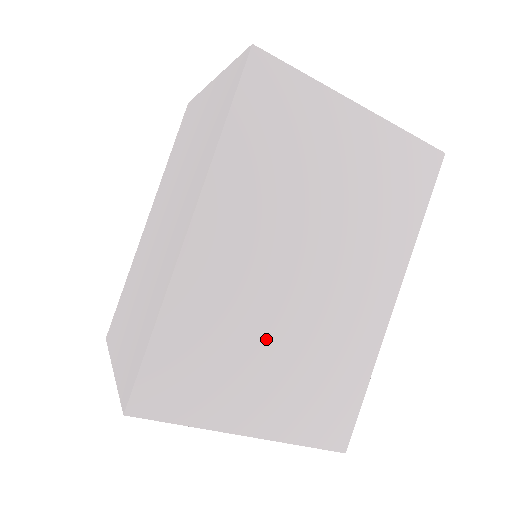
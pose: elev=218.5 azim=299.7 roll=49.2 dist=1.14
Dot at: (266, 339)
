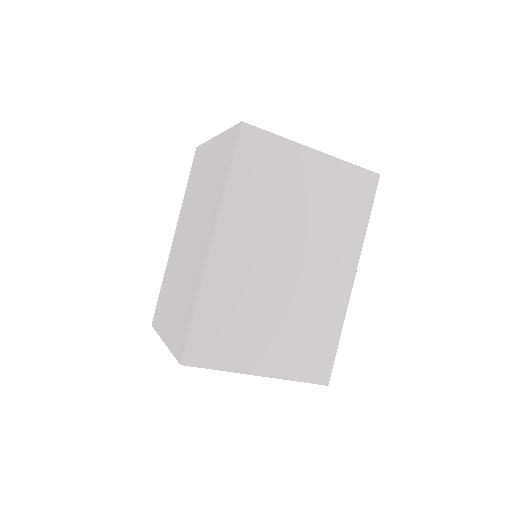
Dot at: (267, 311)
